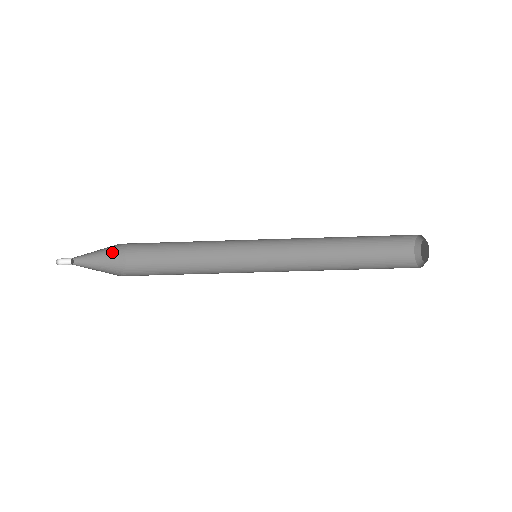
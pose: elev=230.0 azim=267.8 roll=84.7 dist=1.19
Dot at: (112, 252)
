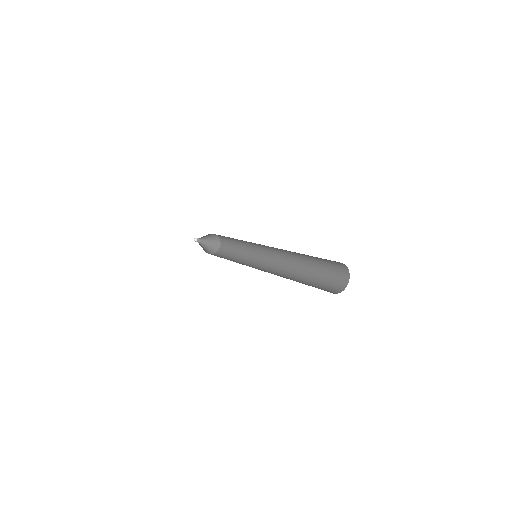
Dot at: (210, 235)
